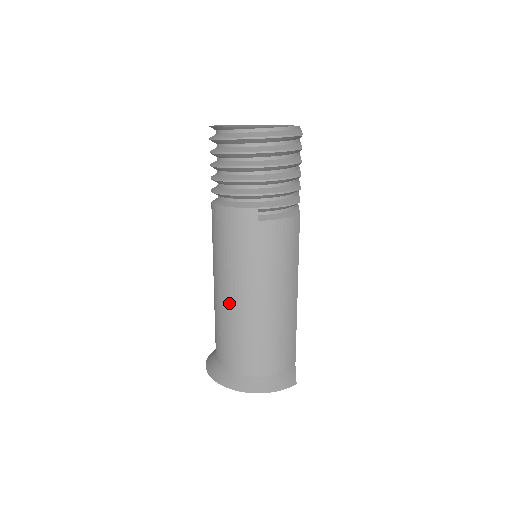
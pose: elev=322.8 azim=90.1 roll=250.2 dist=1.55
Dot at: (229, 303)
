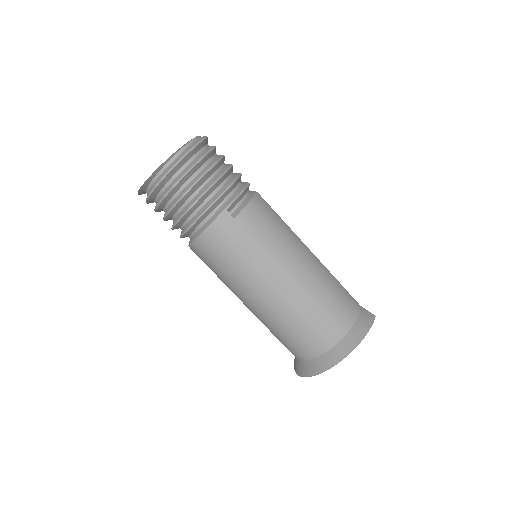
Dot at: (270, 302)
